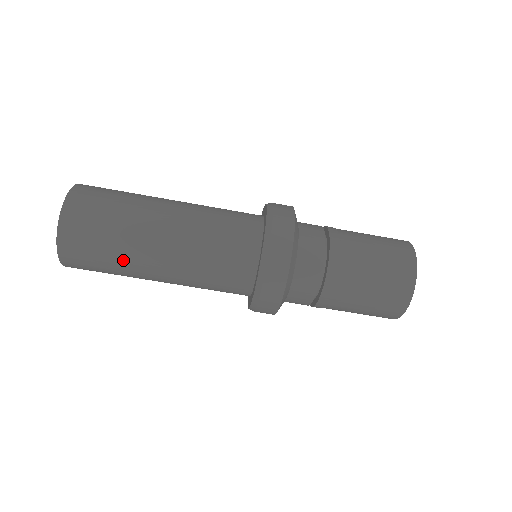
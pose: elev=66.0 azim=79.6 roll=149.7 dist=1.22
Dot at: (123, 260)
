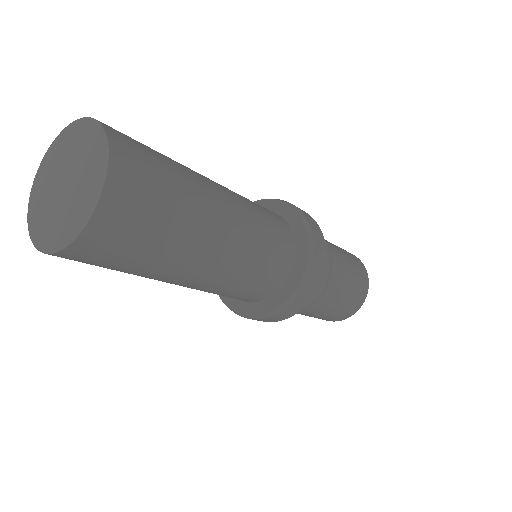
Dot at: occluded
